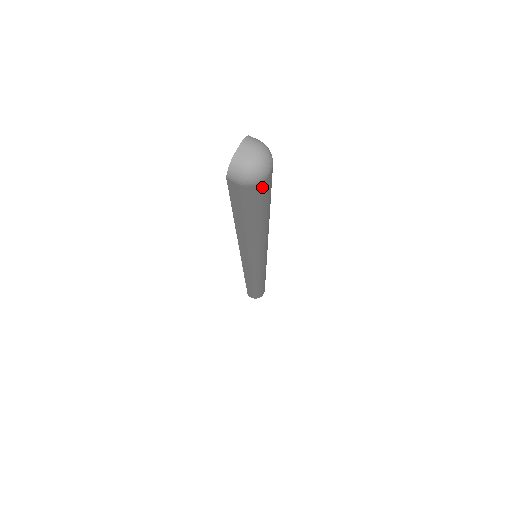
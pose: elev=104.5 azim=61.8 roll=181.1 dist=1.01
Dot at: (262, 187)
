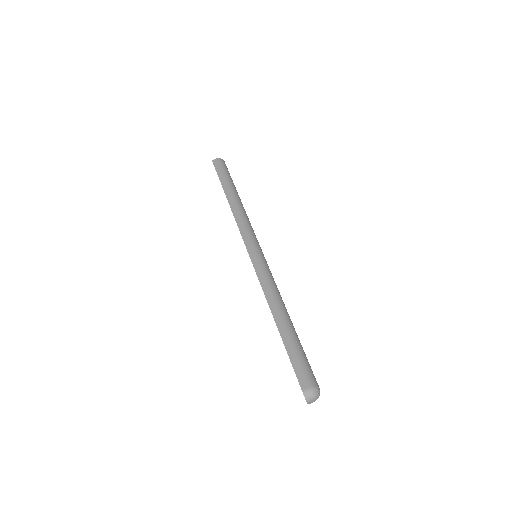
Dot at: occluded
